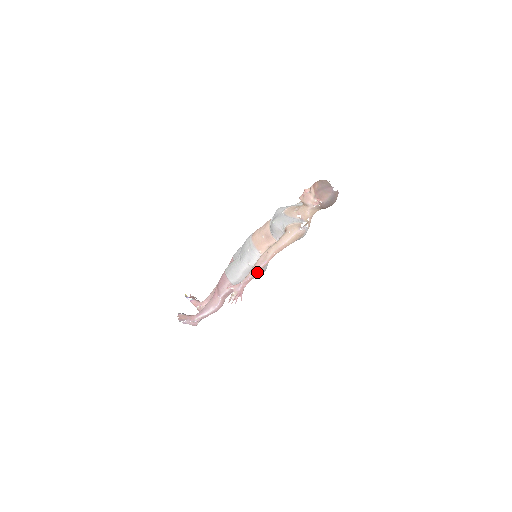
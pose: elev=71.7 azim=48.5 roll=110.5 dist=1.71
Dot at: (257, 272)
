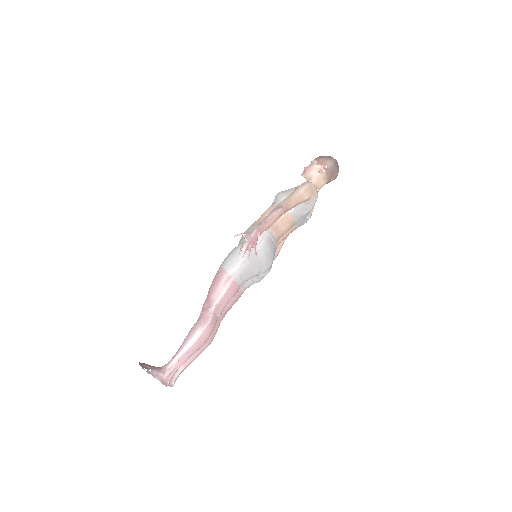
Dot at: (272, 219)
